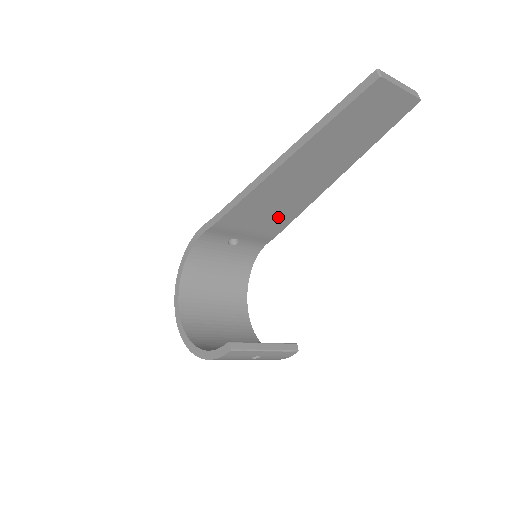
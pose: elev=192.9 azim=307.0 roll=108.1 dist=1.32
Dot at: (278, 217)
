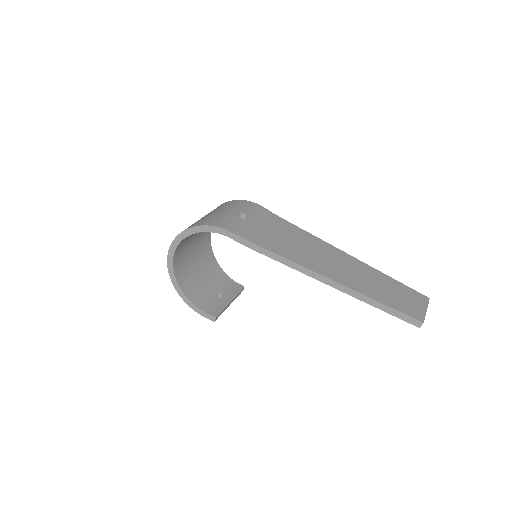
Dot at: occluded
